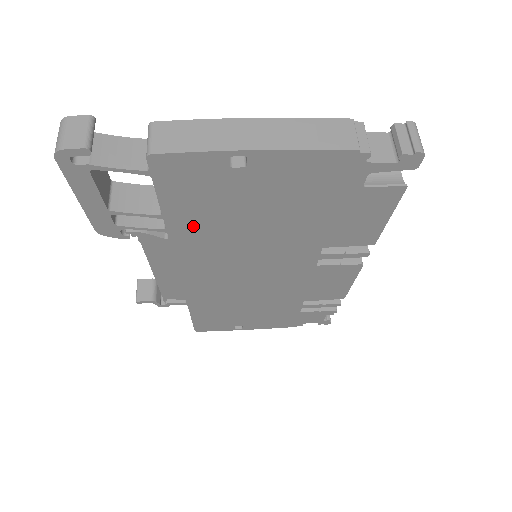
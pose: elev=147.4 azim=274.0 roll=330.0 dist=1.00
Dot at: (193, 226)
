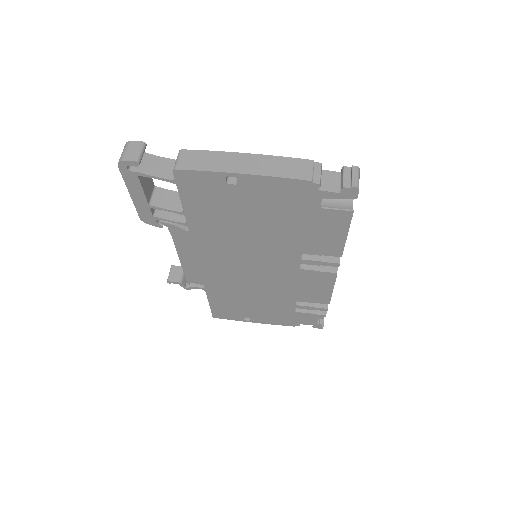
Dot at: (205, 224)
